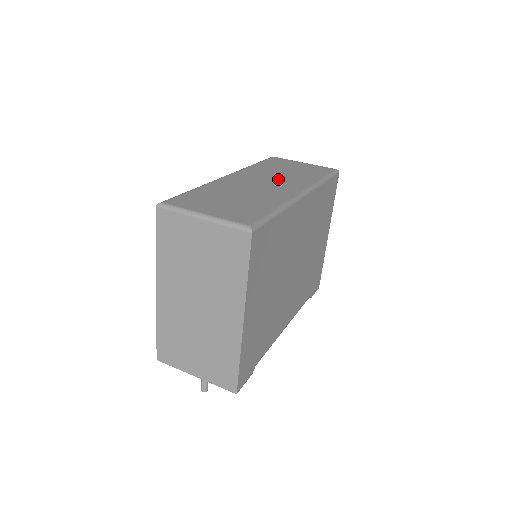
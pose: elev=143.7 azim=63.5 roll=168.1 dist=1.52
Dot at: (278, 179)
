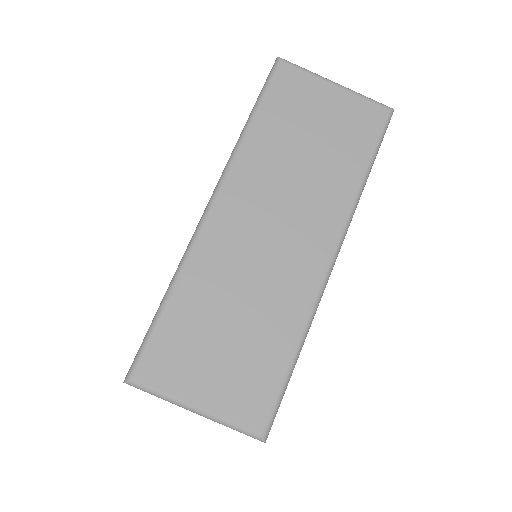
Dot at: (293, 205)
